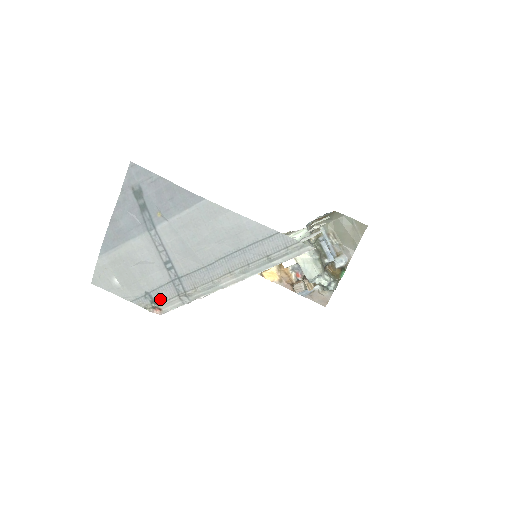
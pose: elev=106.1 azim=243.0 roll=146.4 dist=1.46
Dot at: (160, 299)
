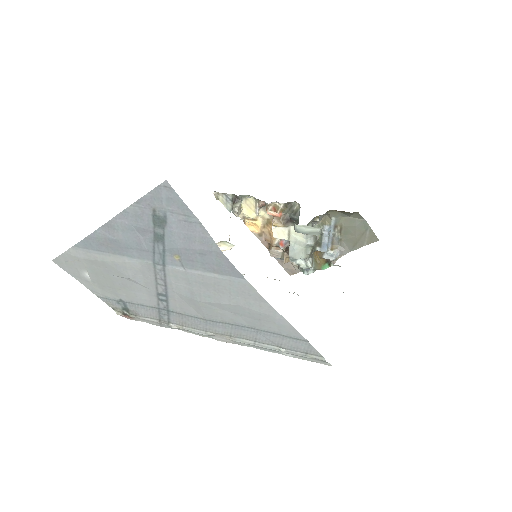
Dot at: (135, 312)
